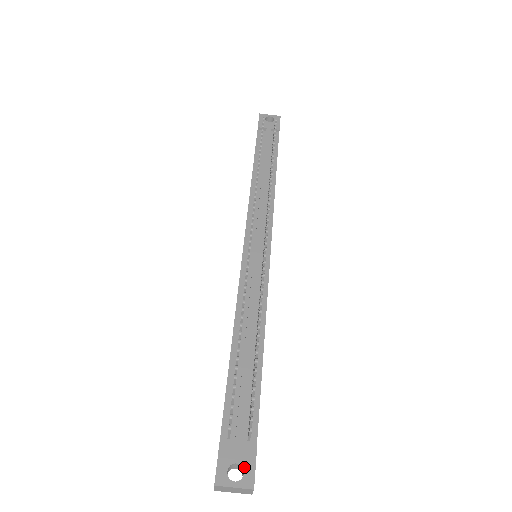
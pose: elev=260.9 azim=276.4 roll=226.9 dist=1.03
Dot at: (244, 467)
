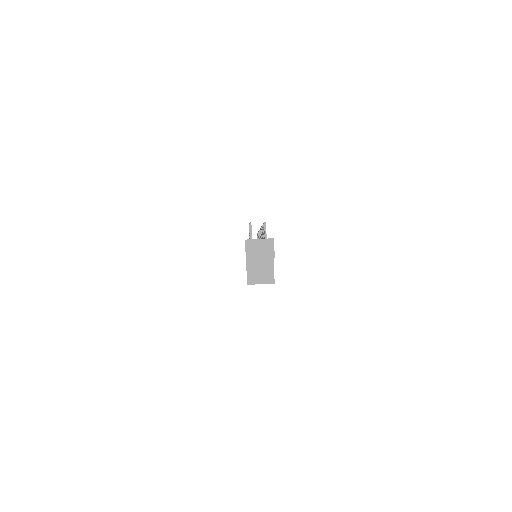
Dot at: occluded
